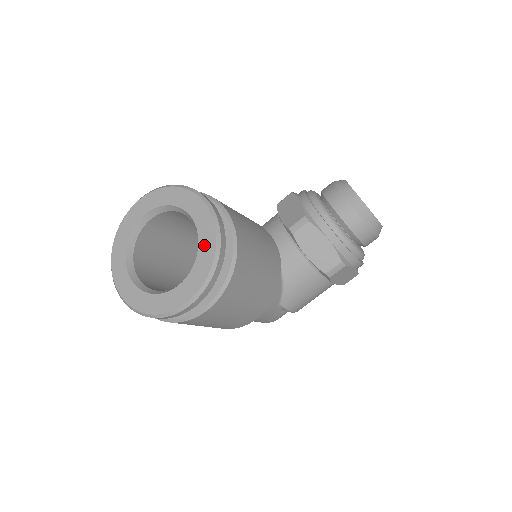
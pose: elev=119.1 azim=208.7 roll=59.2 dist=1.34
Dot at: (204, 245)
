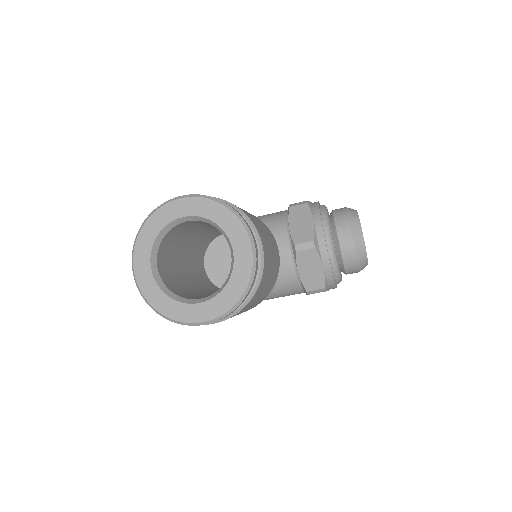
Dot at: (236, 280)
